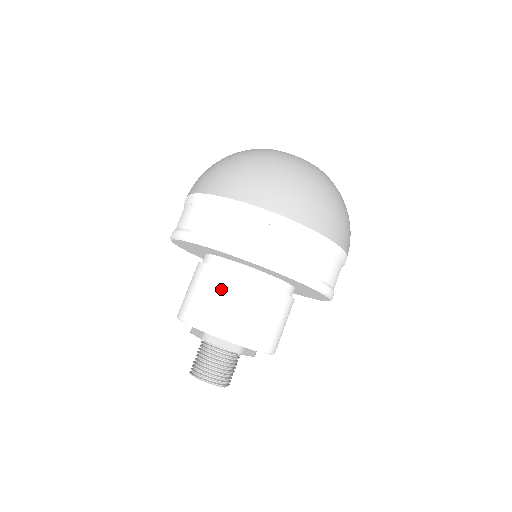
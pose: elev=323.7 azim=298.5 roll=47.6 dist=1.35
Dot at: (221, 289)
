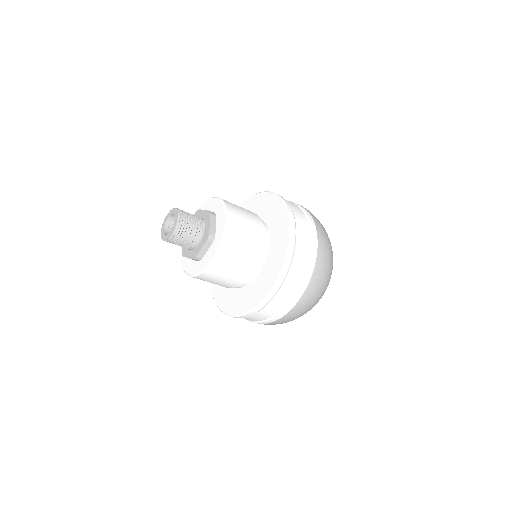
Dot at: occluded
